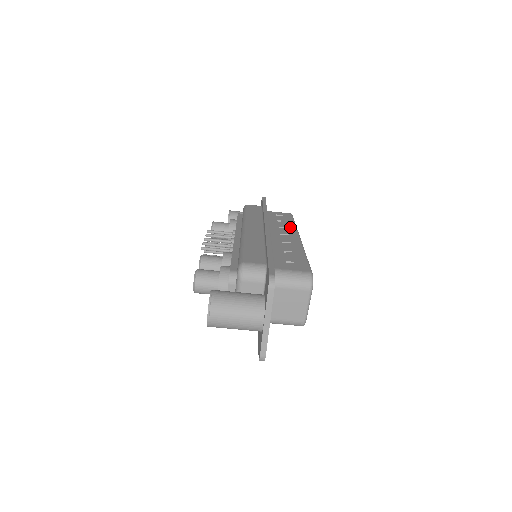
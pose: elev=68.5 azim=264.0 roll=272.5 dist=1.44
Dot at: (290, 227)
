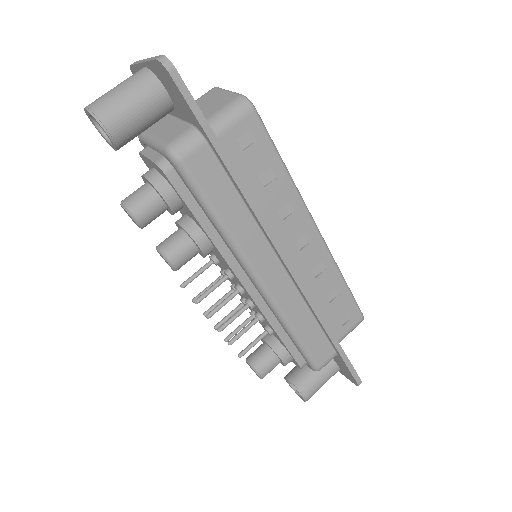
Dot at: occluded
